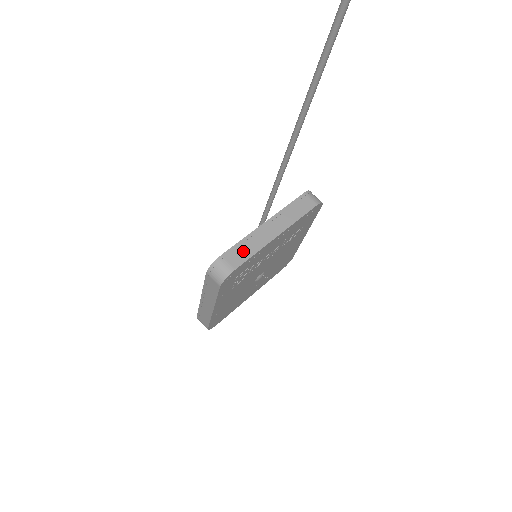
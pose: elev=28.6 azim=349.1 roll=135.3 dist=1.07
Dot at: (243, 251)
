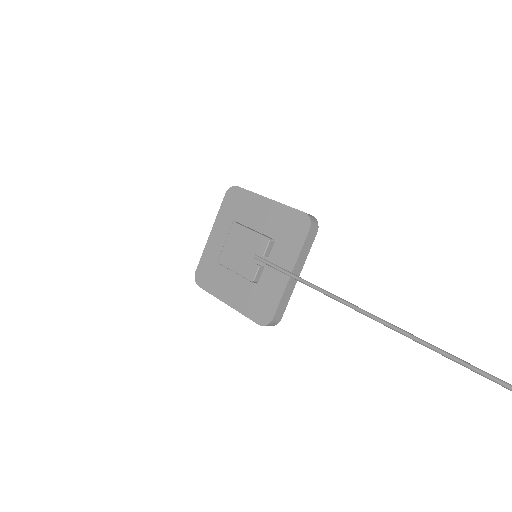
Dot at: (283, 305)
